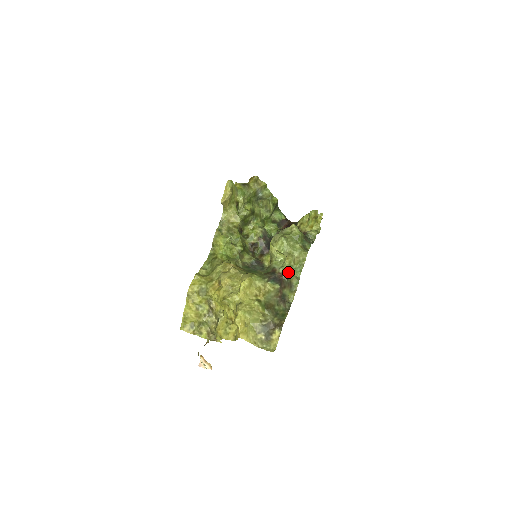
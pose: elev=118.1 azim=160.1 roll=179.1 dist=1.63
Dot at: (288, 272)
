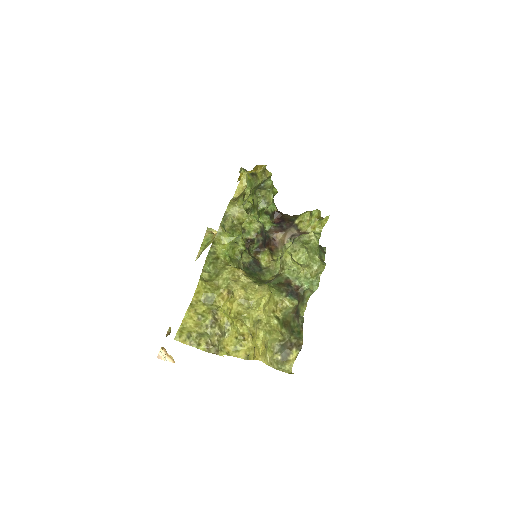
Dot at: (304, 285)
